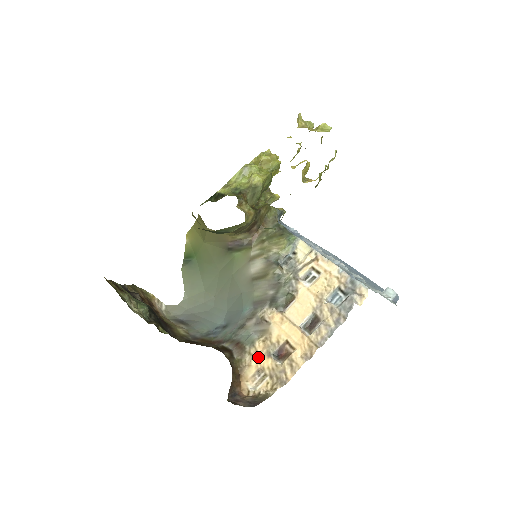
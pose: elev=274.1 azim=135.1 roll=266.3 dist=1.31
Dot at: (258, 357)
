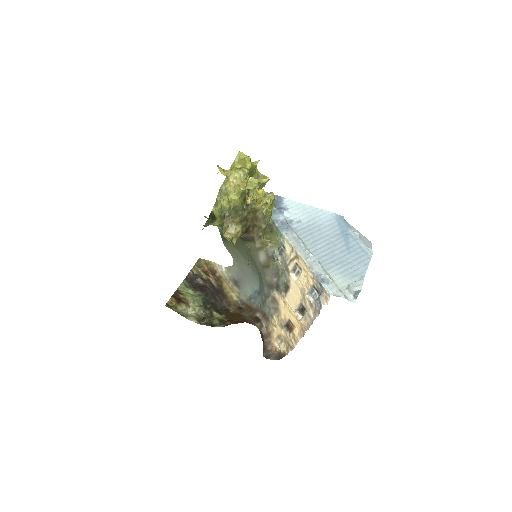
Dot at: (277, 327)
